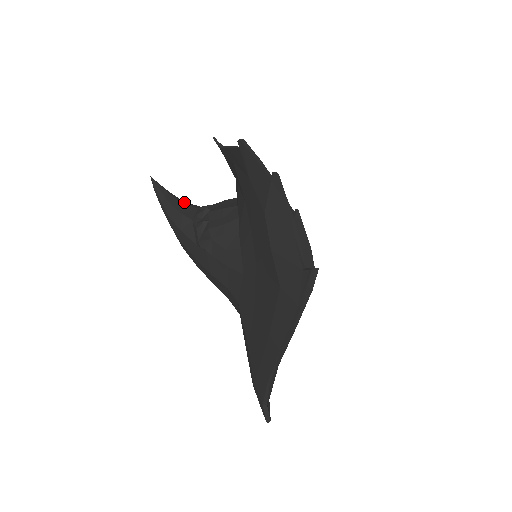
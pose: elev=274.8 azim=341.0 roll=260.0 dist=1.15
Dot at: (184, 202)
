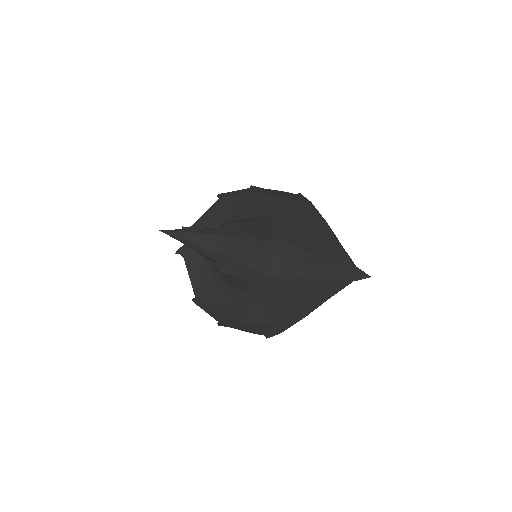
Dot at: occluded
